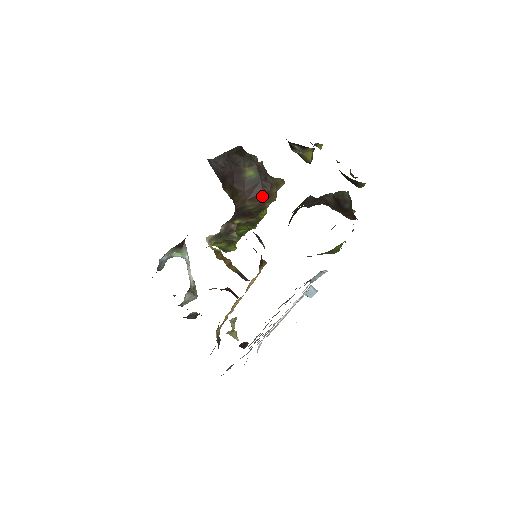
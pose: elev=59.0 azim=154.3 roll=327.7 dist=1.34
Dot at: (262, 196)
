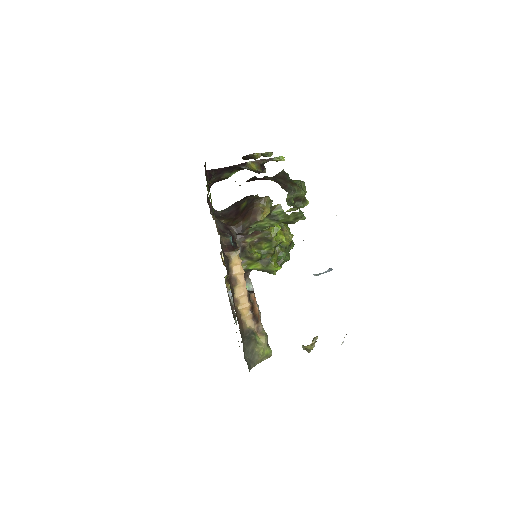
Dot at: (250, 213)
